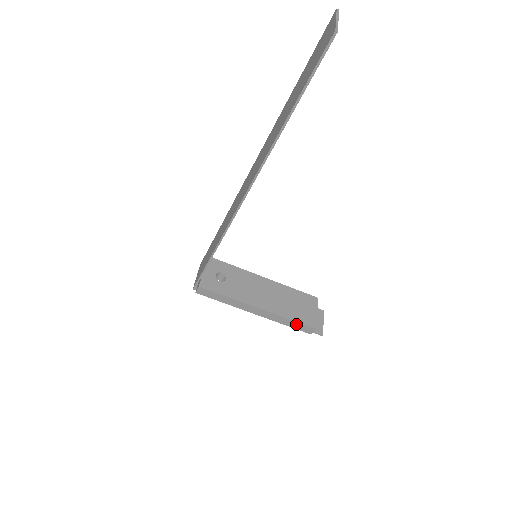
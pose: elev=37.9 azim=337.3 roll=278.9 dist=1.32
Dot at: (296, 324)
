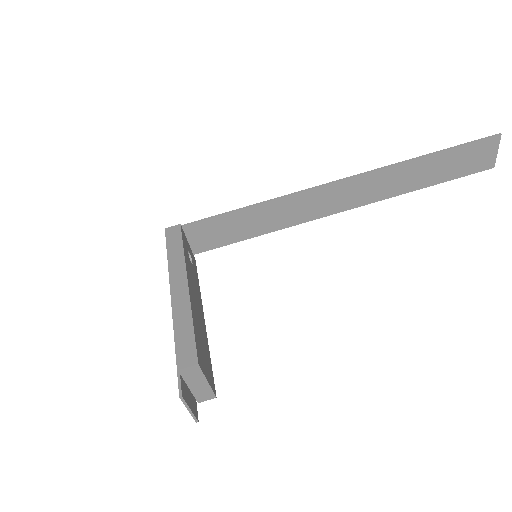
Dot at: (188, 336)
